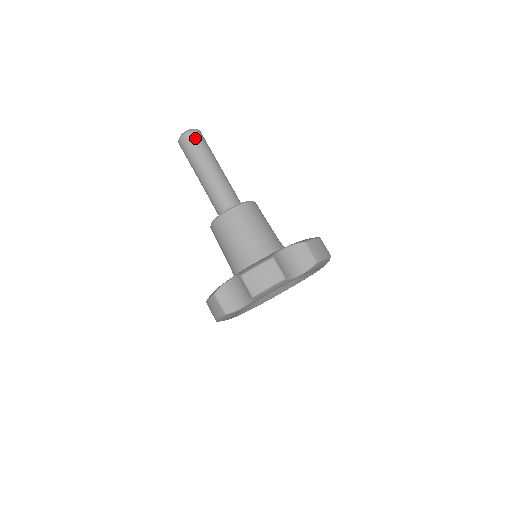
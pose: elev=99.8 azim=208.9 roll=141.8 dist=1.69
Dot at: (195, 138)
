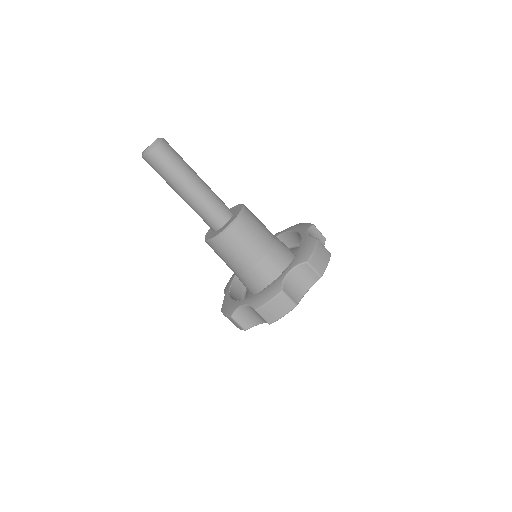
Dot at: (162, 155)
